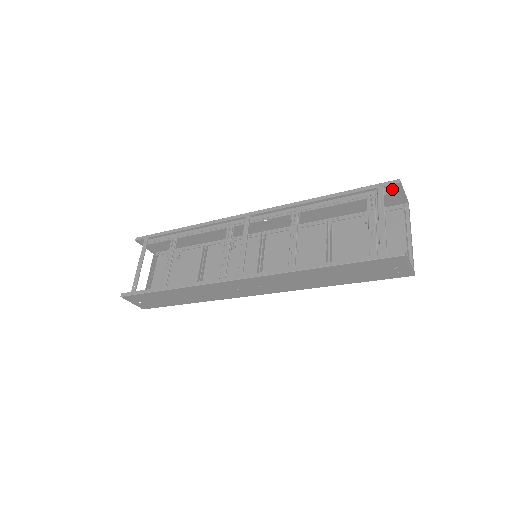
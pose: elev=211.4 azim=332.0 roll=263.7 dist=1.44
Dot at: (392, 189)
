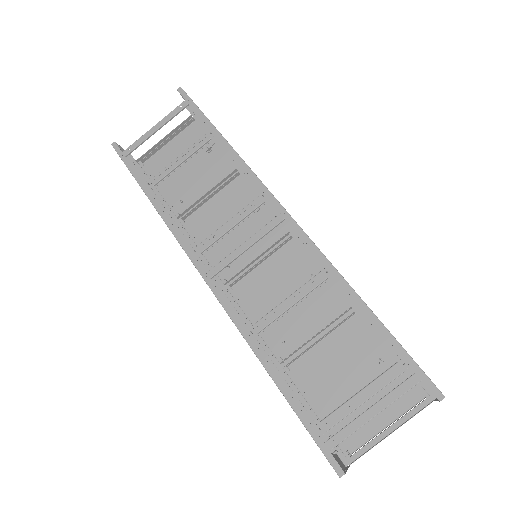
Dot at: occluded
